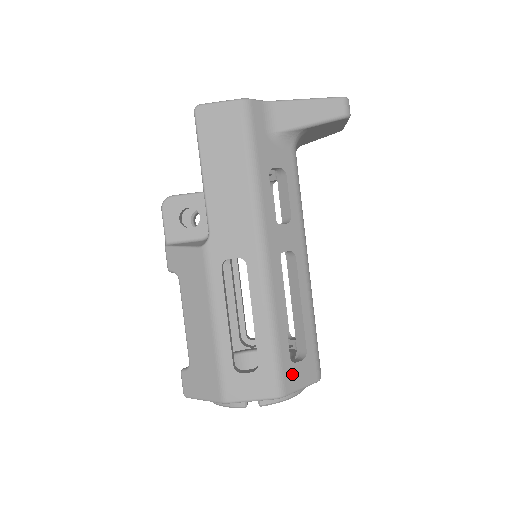
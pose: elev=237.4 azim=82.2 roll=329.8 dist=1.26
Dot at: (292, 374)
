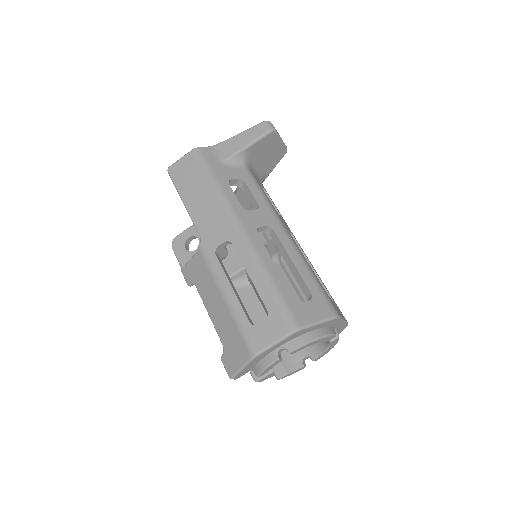
Dot at: (302, 311)
